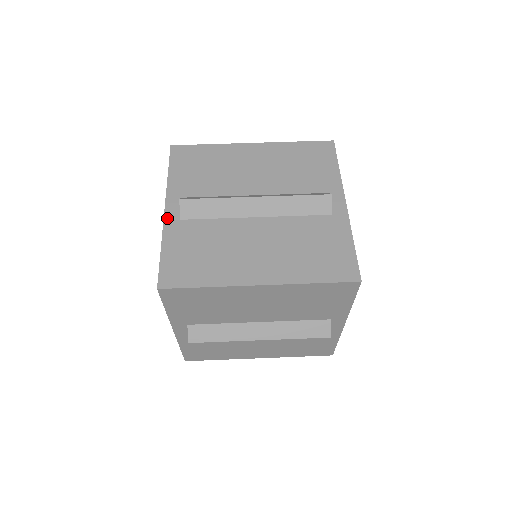
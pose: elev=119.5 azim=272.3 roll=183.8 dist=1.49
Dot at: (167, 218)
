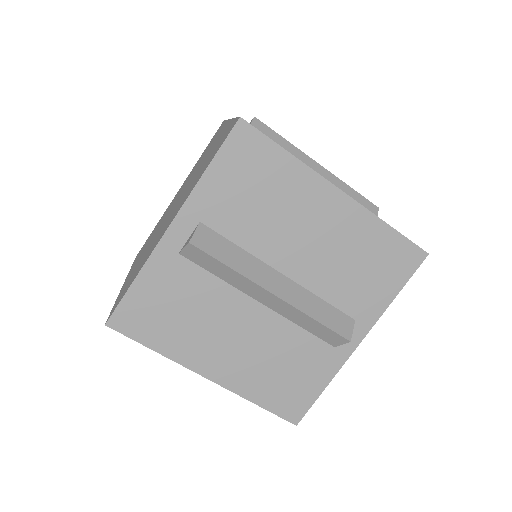
Dot at: (165, 241)
